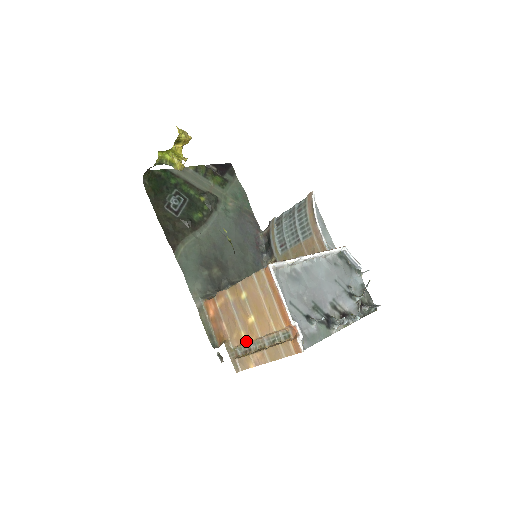
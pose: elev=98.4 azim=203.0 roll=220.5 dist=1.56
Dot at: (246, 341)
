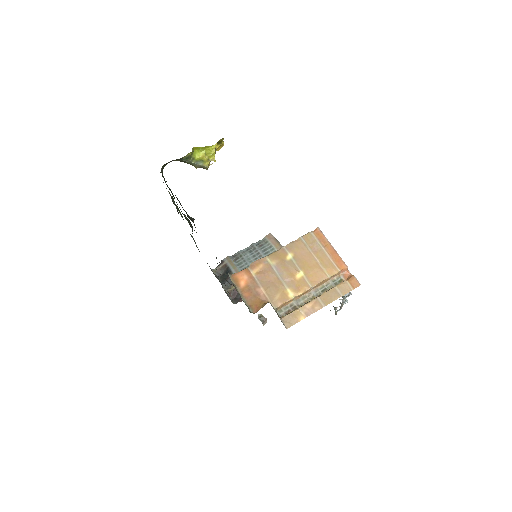
Dot at: (294, 296)
